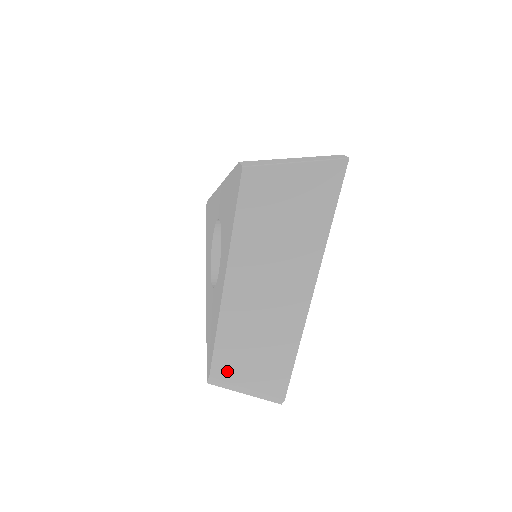
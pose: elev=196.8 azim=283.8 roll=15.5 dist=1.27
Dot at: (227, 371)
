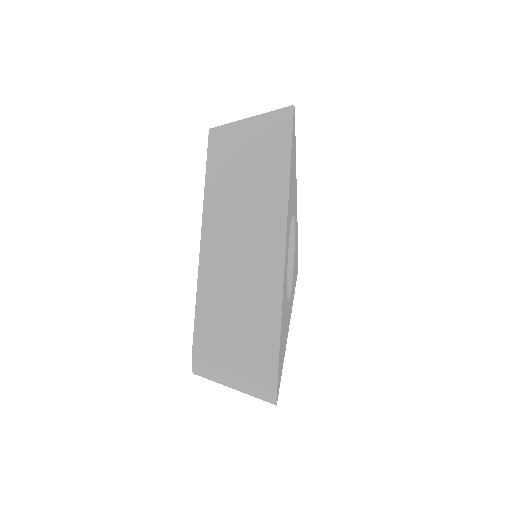
Dot at: occluded
